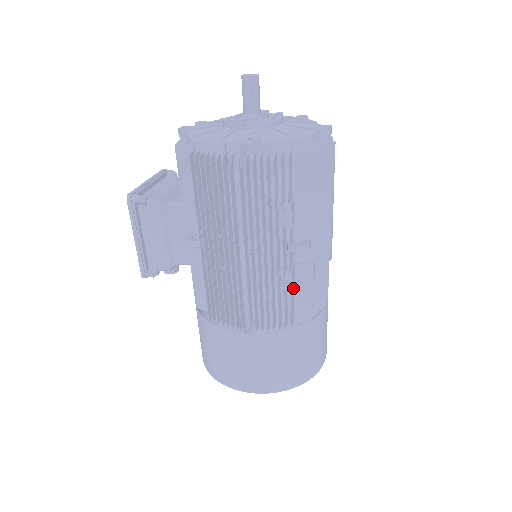
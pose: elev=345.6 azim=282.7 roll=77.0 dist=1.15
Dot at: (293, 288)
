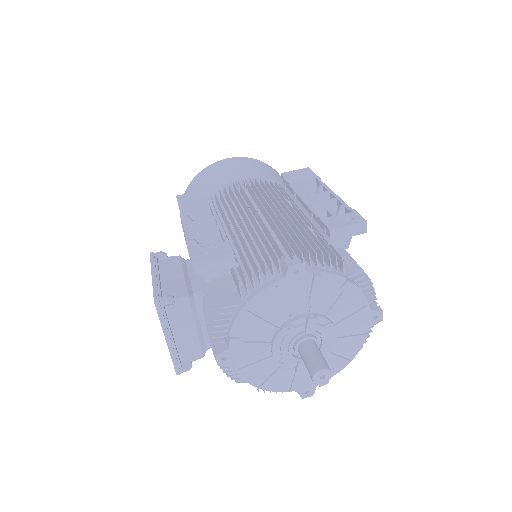
Dot at: occluded
